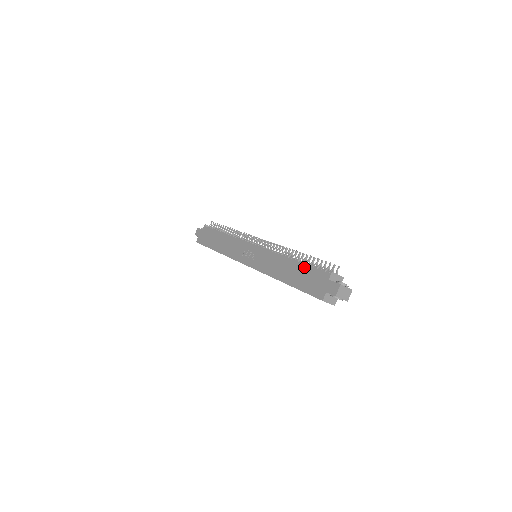
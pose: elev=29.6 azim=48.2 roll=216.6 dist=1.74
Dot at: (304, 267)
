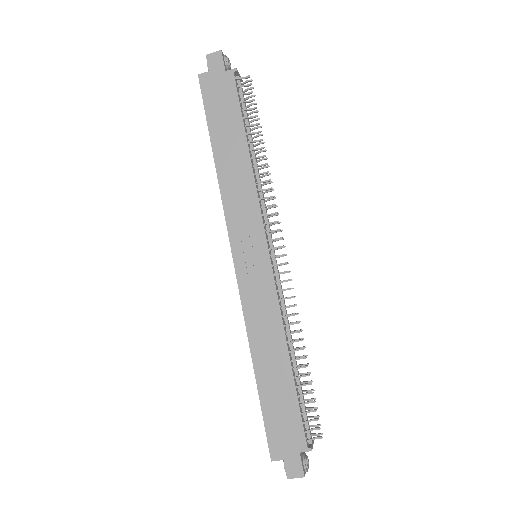
Dot at: (292, 395)
